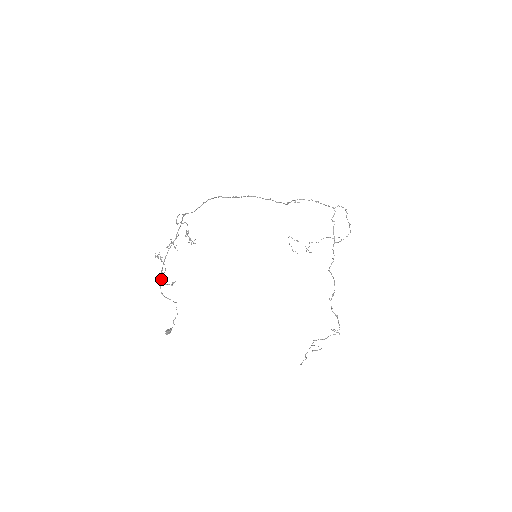
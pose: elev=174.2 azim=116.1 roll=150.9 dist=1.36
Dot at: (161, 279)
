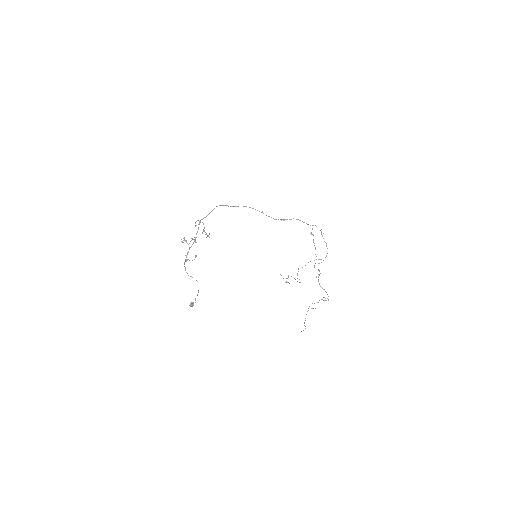
Dot at: occluded
